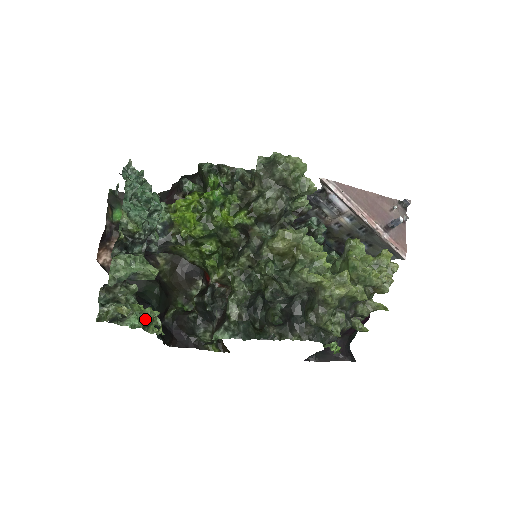
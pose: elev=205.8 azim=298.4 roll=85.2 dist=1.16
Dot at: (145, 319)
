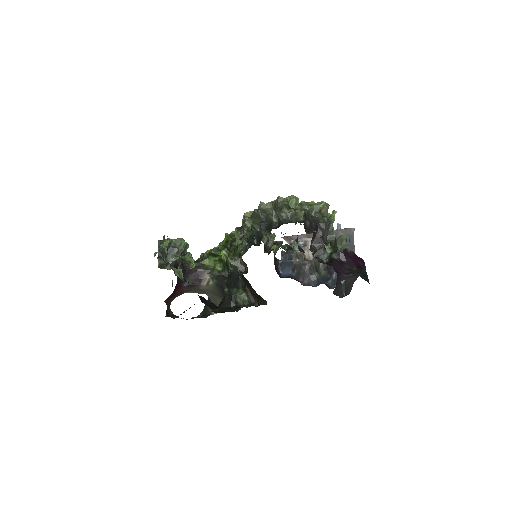
Dot at: (184, 256)
